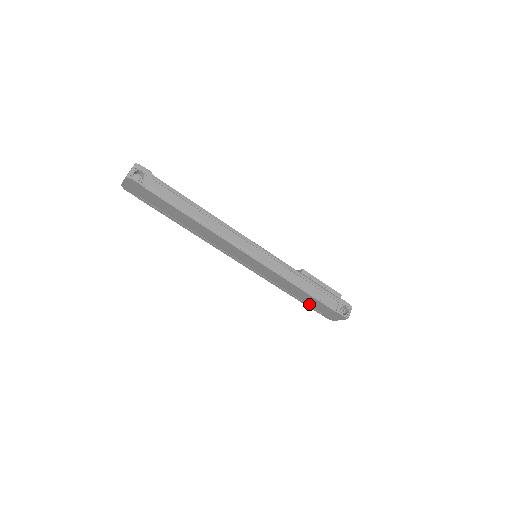
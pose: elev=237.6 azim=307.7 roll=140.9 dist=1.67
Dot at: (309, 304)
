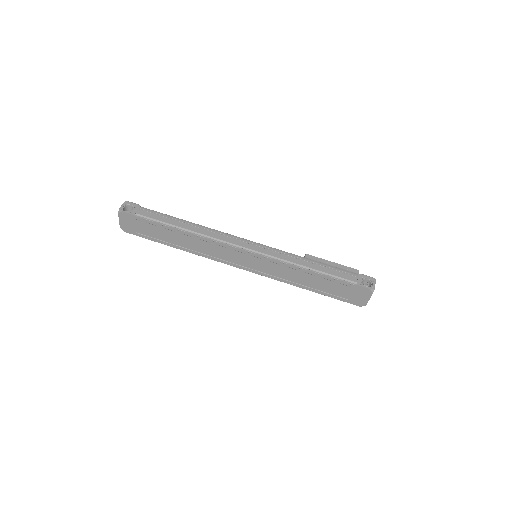
Dot at: (330, 292)
